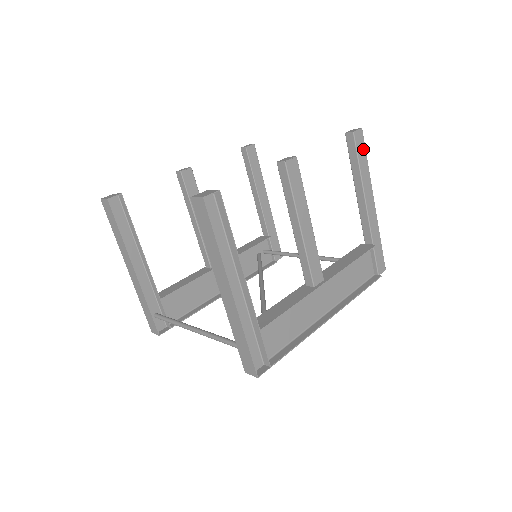
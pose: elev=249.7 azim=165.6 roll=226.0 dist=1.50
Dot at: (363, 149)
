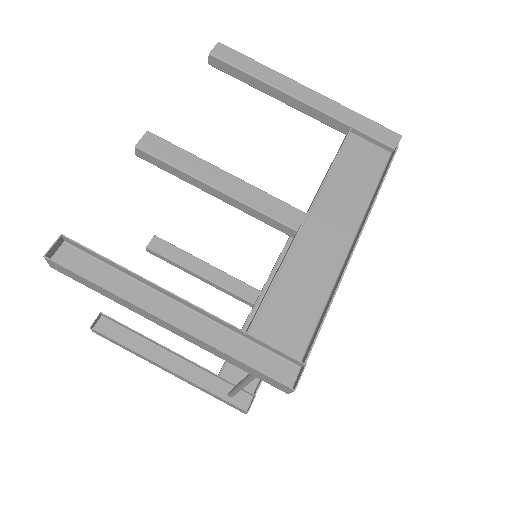
Dot at: (239, 57)
